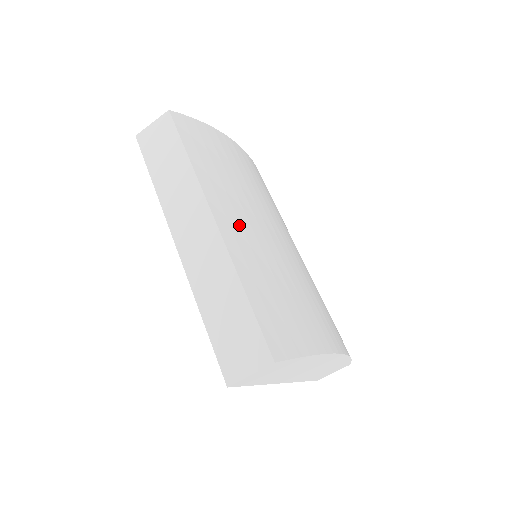
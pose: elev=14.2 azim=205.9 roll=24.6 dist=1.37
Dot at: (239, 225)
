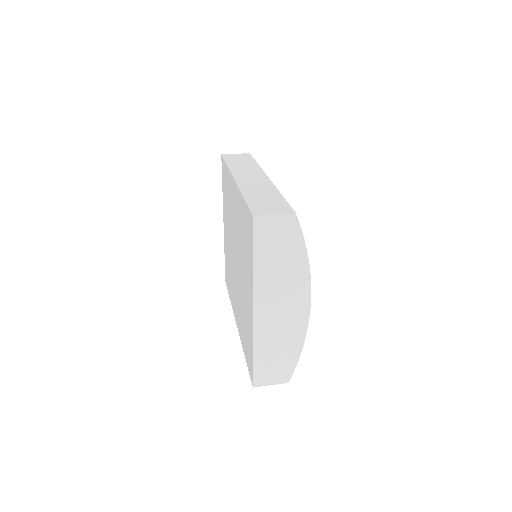
Dot at: occluded
